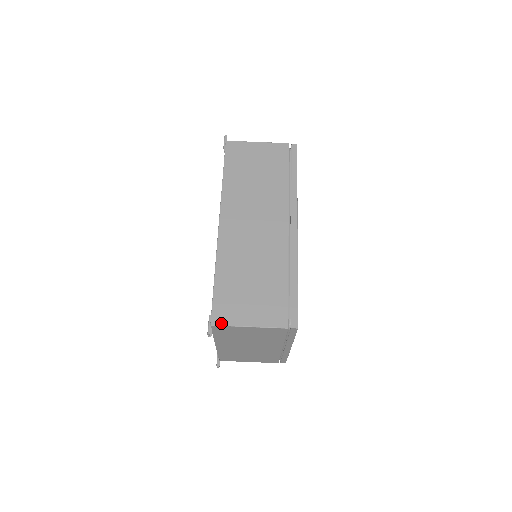
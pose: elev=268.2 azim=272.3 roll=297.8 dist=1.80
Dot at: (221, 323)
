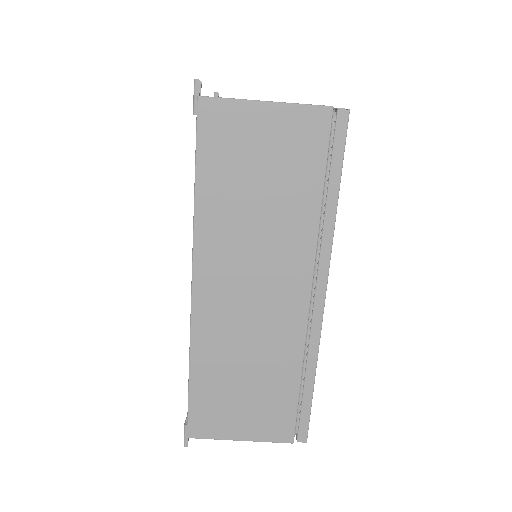
Dot at: (201, 436)
